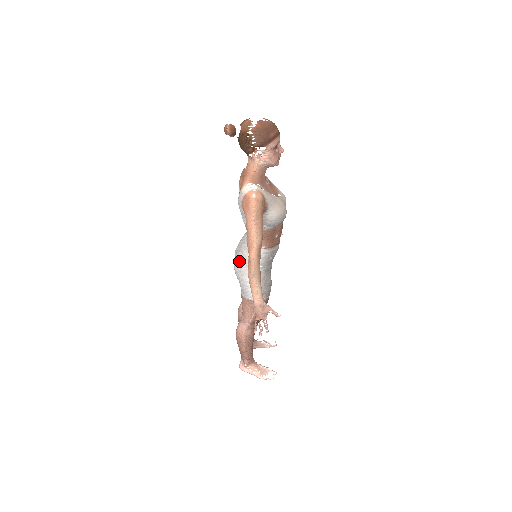
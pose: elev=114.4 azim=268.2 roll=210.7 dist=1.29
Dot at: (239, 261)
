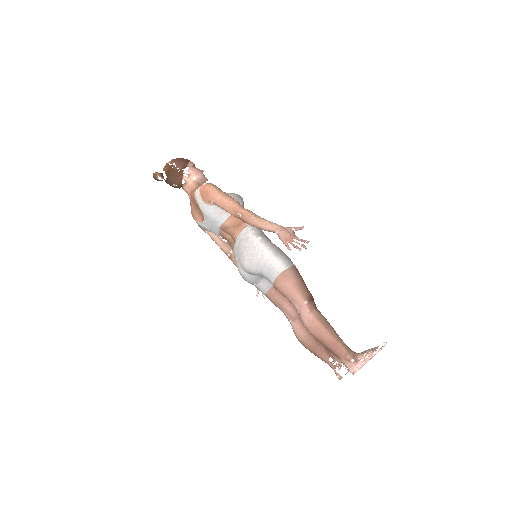
Dot at: (244, 253)
